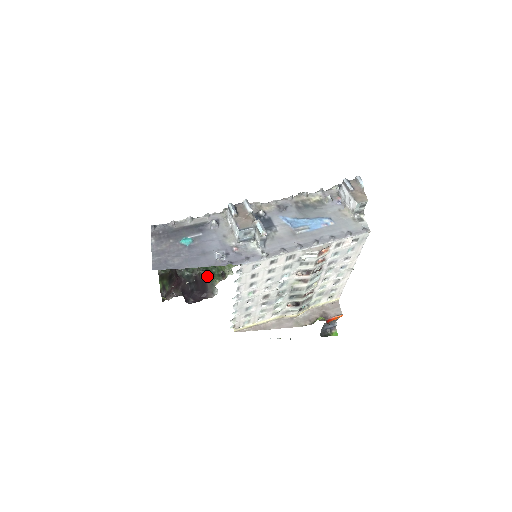
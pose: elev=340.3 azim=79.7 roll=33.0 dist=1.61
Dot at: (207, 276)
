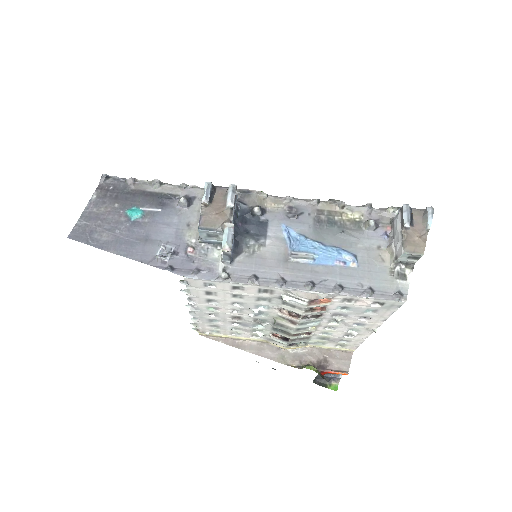
Dot at: occluded
